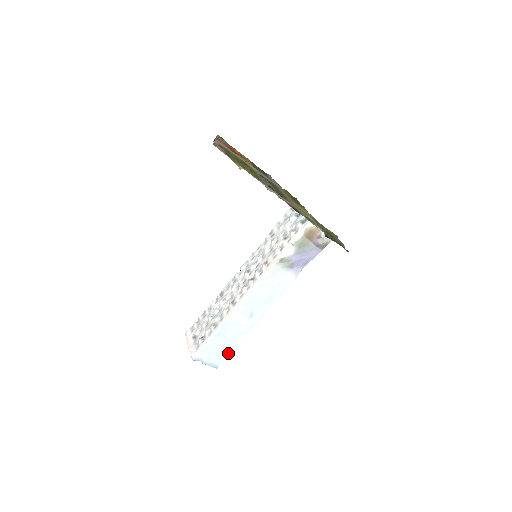
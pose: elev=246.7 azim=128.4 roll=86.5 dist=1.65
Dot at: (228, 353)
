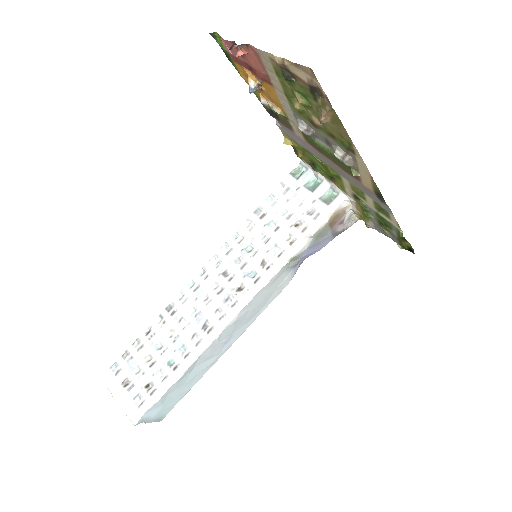
Dot at: (182, 396)
